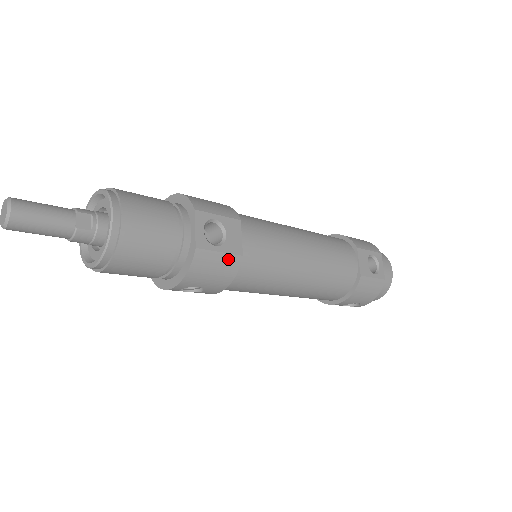
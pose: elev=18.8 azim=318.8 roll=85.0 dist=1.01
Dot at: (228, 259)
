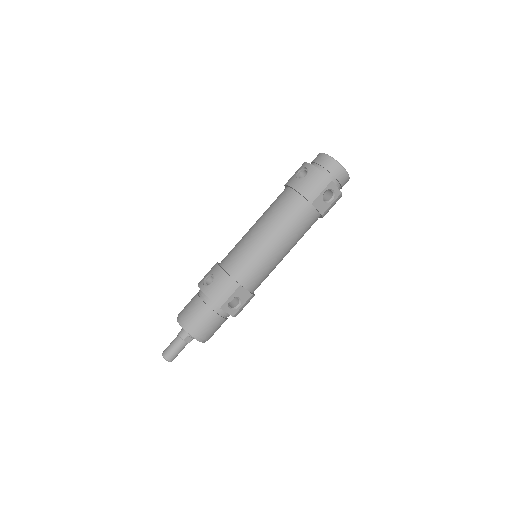
Dot at: (248, 302)
